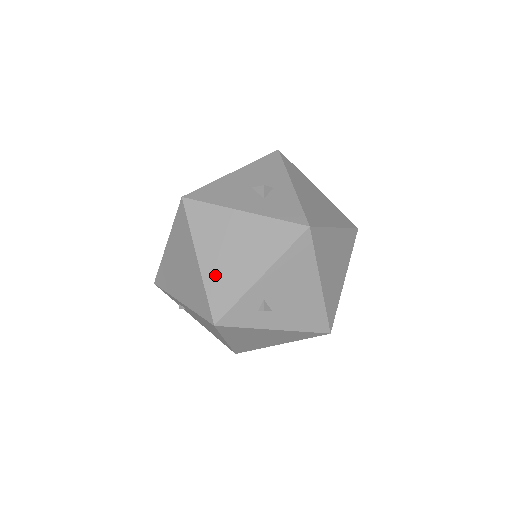
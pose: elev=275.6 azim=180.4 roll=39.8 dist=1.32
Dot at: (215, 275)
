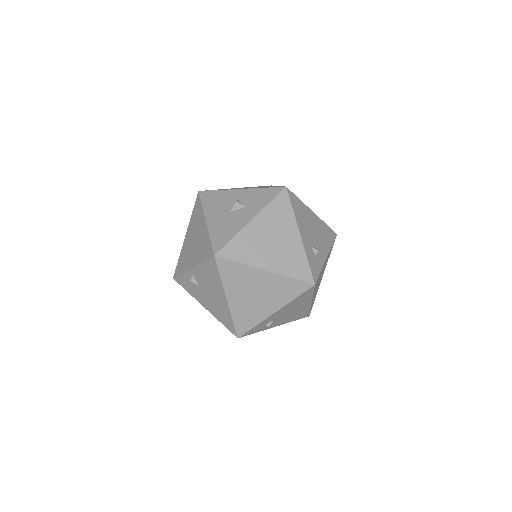
Dot at: (282, 264)
